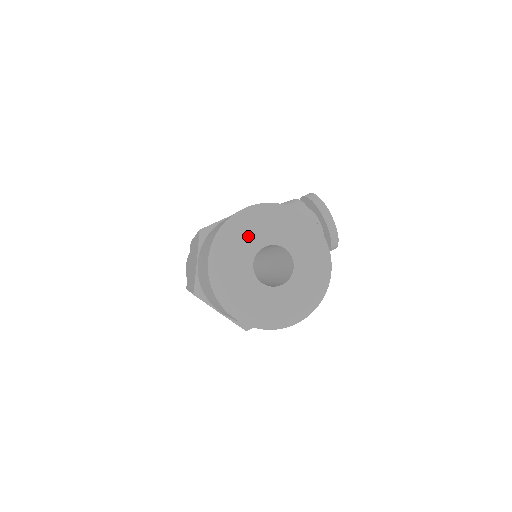
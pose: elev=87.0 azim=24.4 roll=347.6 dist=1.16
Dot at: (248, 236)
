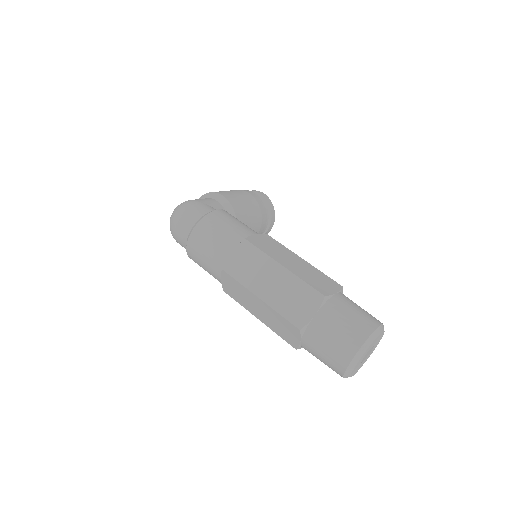
Dot at: occluded
